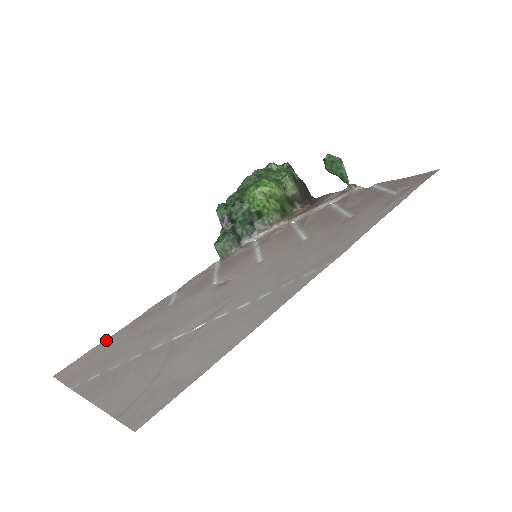
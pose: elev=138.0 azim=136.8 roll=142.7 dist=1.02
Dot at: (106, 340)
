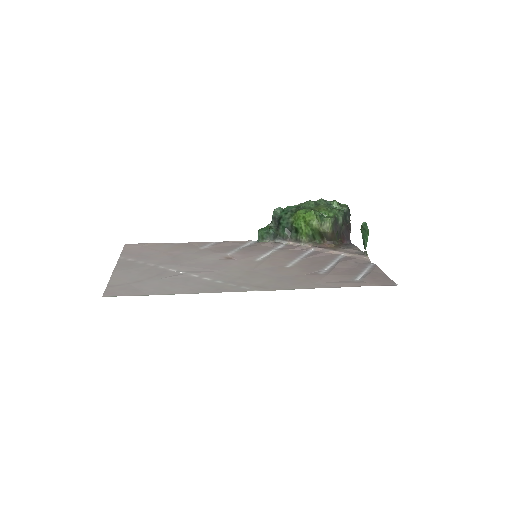
Dot at: (160, 243)
